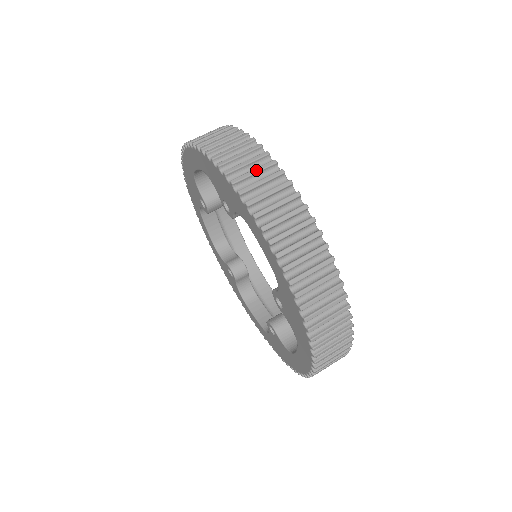
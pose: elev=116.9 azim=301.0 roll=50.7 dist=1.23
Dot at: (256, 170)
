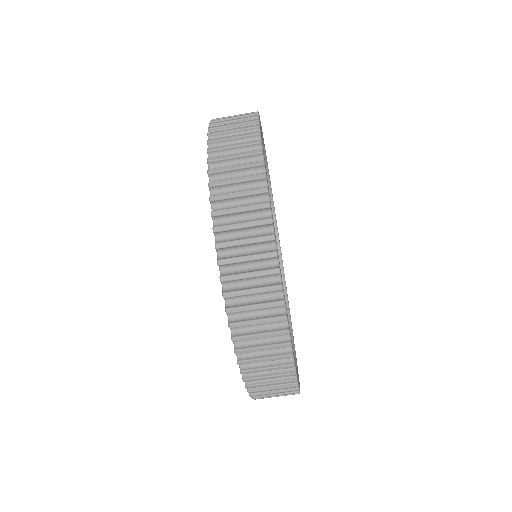
Dot at: (238, 166)
